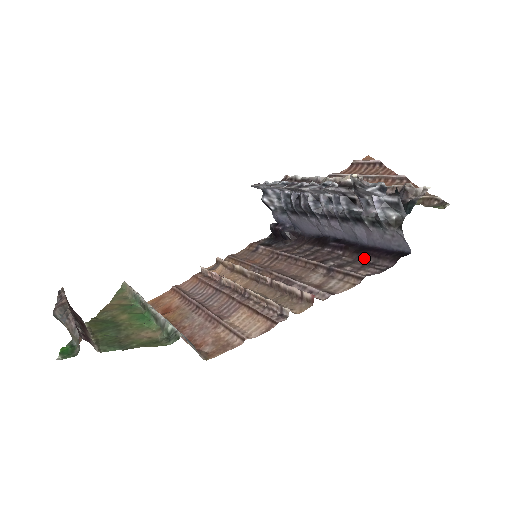
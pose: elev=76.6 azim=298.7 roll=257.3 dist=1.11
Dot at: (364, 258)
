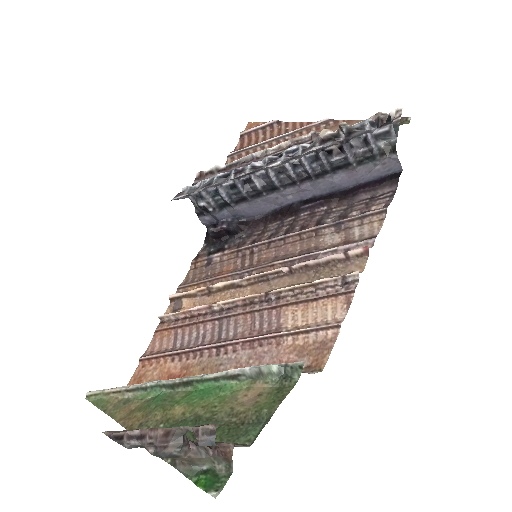
Dot at: (358, 198)
